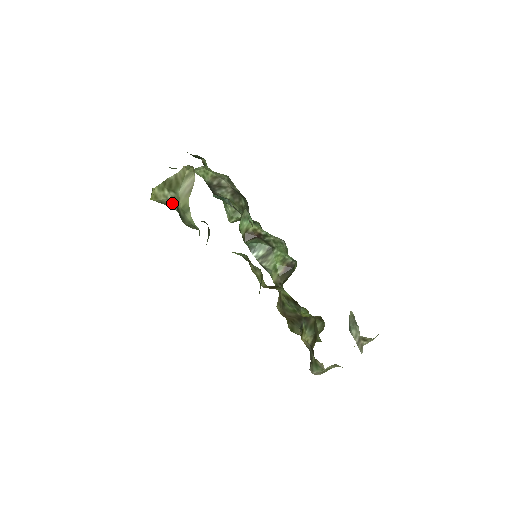
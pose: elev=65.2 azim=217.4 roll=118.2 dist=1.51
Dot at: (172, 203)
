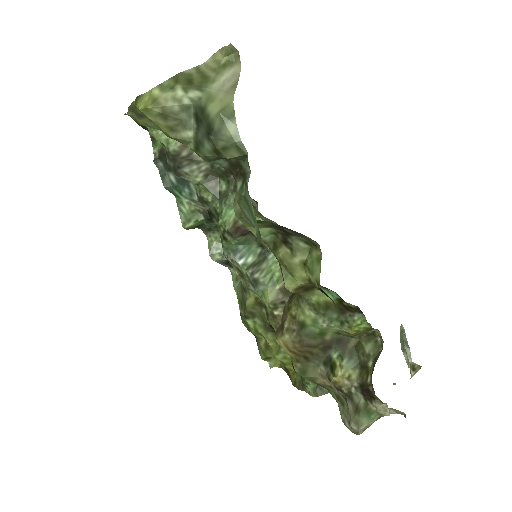
Dot at: (185, 116)
